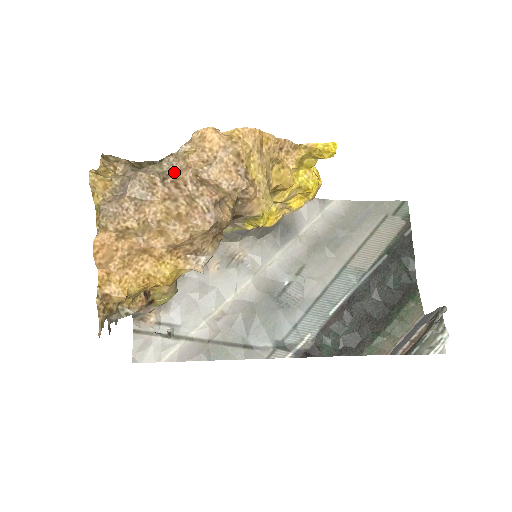
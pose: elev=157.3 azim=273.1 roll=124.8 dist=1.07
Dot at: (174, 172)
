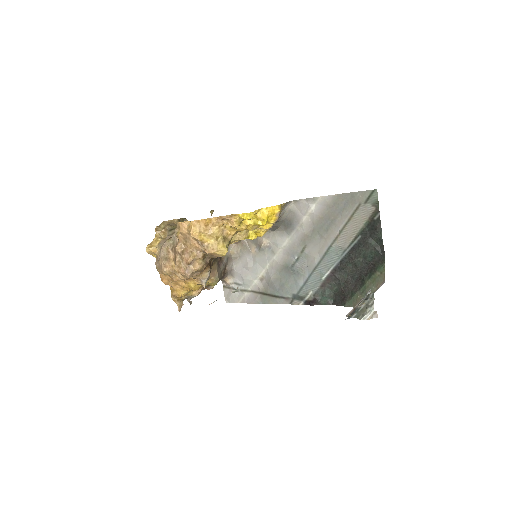
Dot at: (176, 243)
